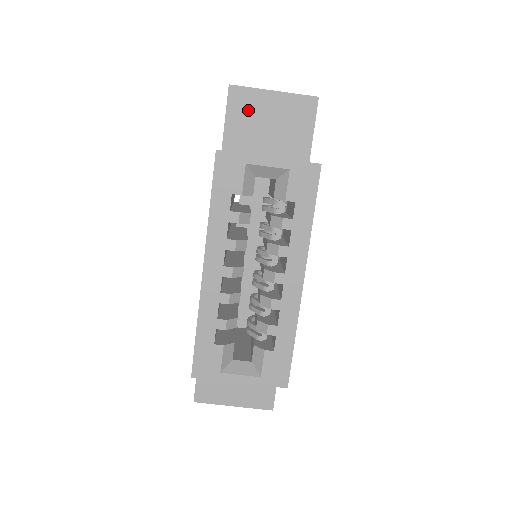
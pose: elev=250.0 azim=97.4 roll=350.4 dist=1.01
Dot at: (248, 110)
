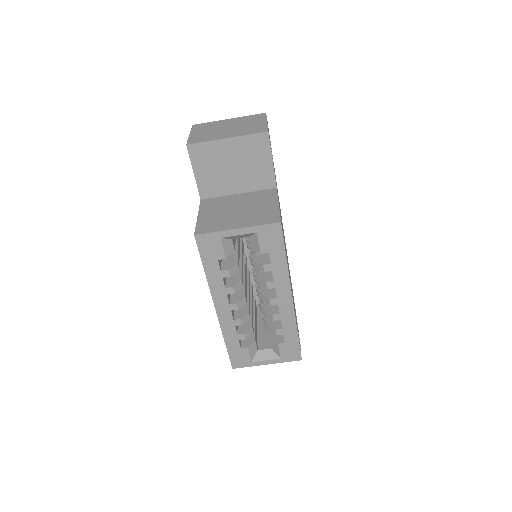
Dot at: (210, 160)
